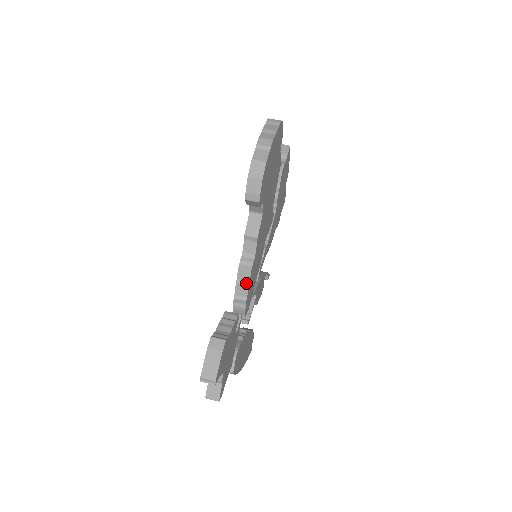
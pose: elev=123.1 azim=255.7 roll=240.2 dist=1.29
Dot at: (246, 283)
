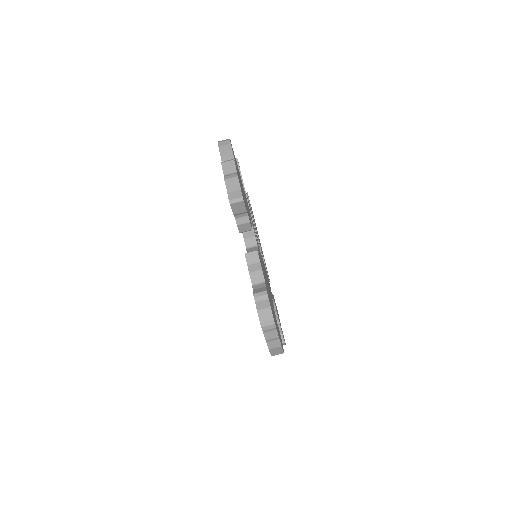
Dot at: occluded
